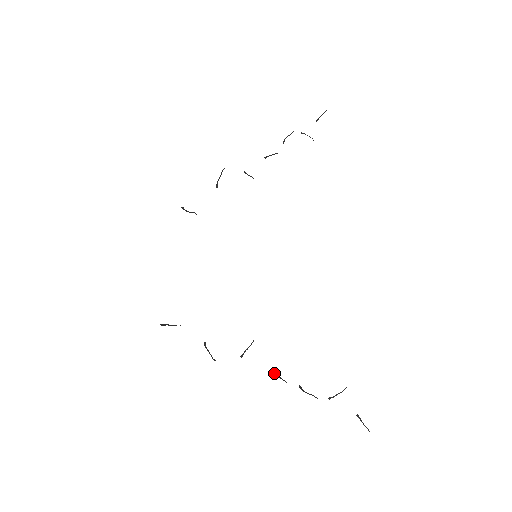
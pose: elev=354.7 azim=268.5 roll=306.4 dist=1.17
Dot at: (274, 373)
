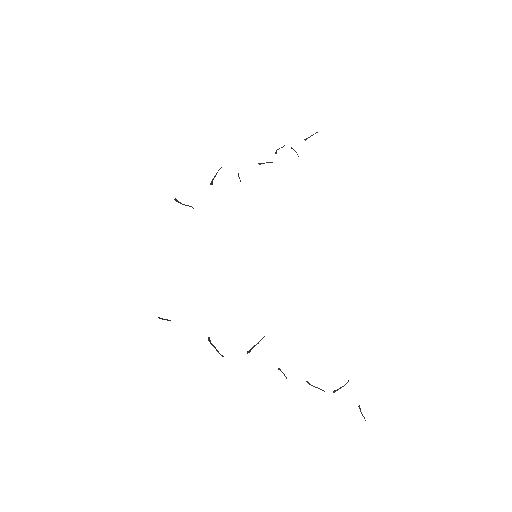
Dot at: (280, 369)
